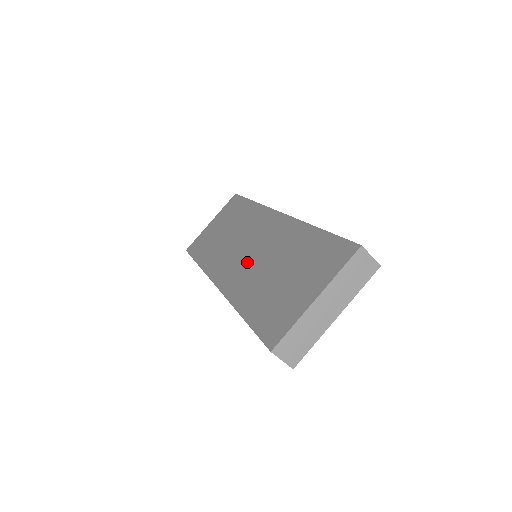
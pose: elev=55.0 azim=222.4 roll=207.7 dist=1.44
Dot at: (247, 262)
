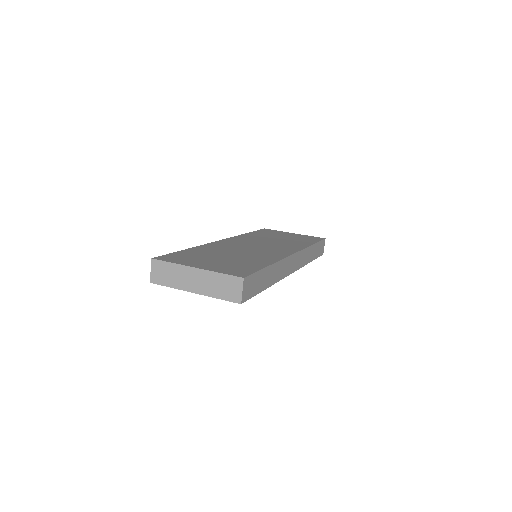
Dot at: (242, 247)
